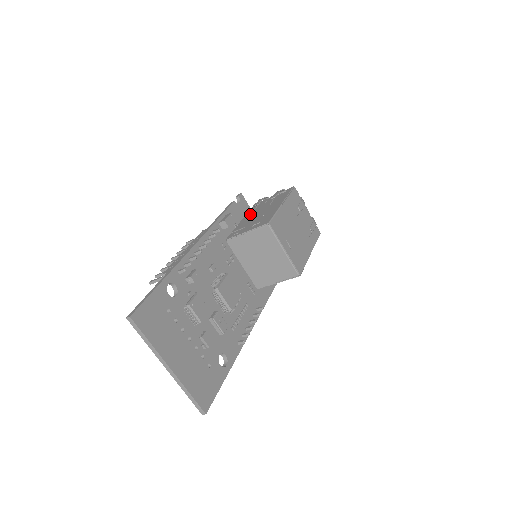
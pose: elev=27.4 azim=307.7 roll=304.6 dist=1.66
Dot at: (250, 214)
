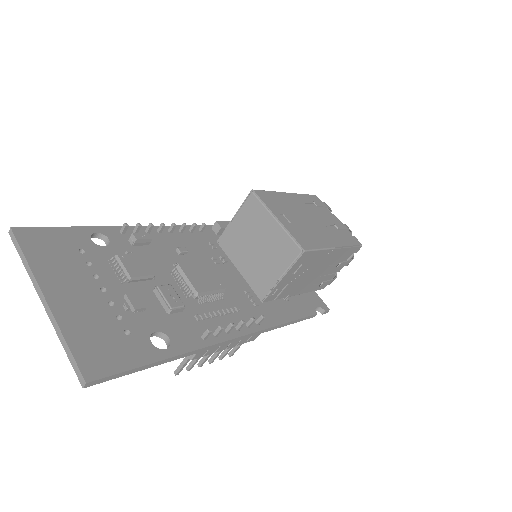
Dot at: occluded
